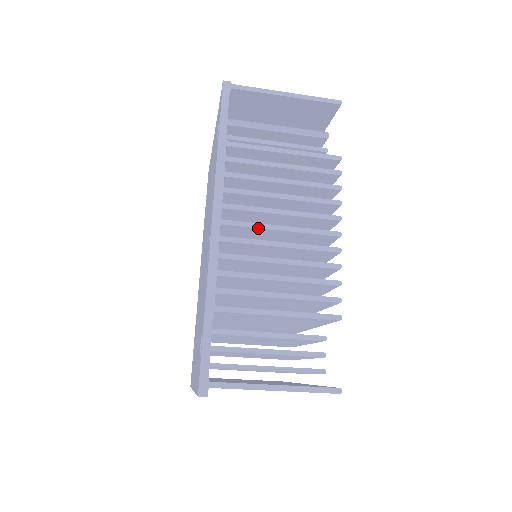
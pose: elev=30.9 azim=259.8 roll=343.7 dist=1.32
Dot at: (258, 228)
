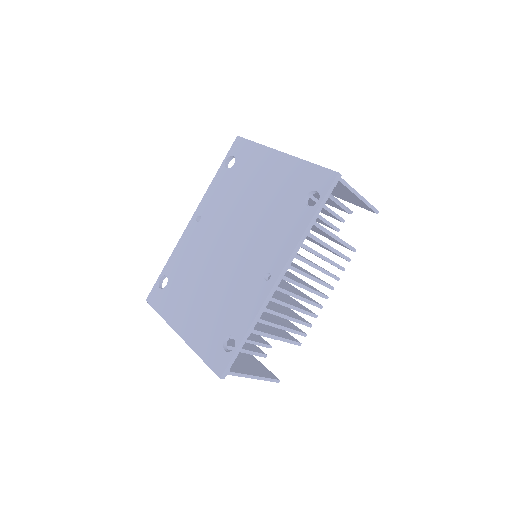
Dot at: occluded
